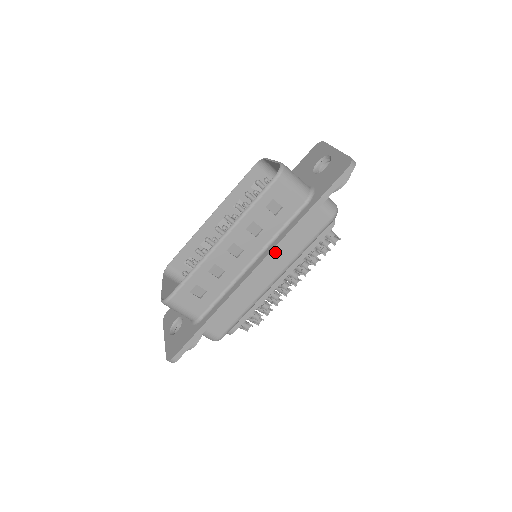
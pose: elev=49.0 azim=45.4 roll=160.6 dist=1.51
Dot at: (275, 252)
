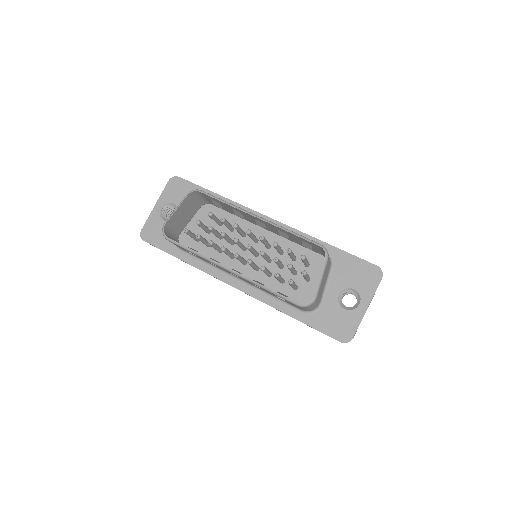
Dot at: occluded
